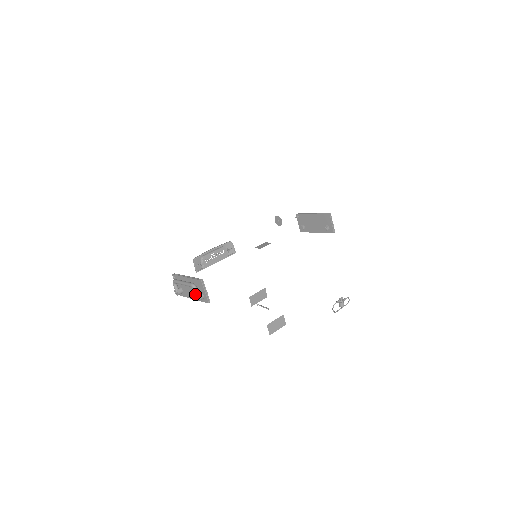
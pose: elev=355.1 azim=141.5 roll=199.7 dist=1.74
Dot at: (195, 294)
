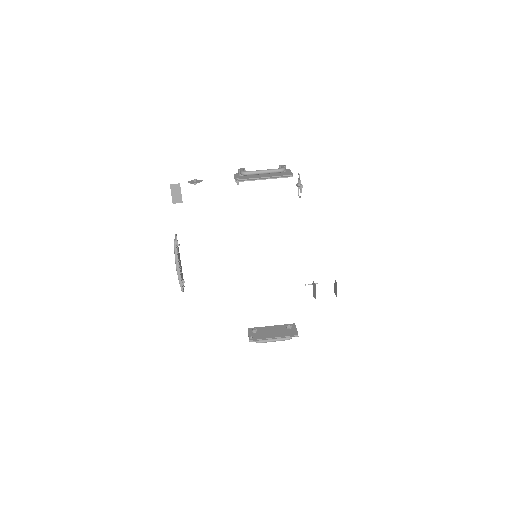
Dot at: occluded
